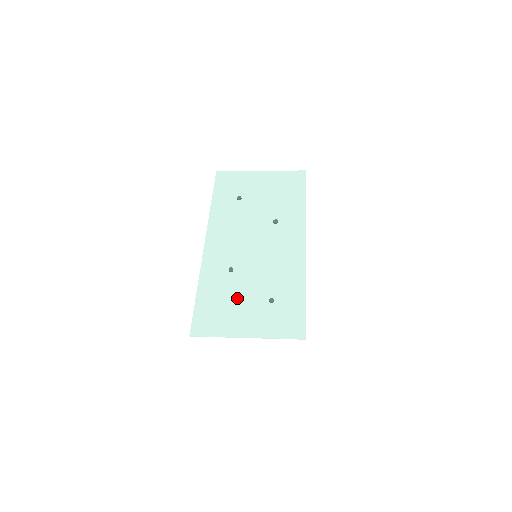
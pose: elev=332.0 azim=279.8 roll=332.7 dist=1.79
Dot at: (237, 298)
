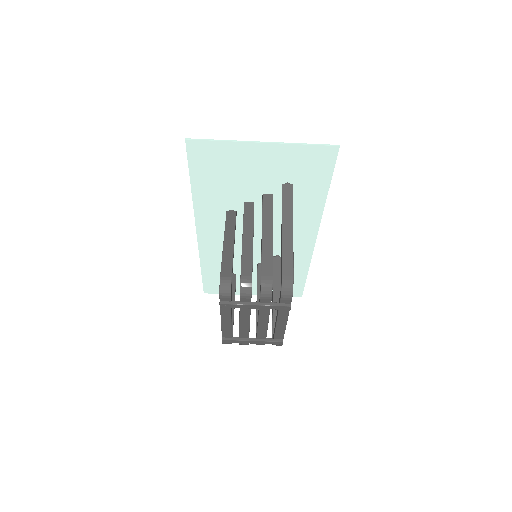
Dot at: (244, 182)
